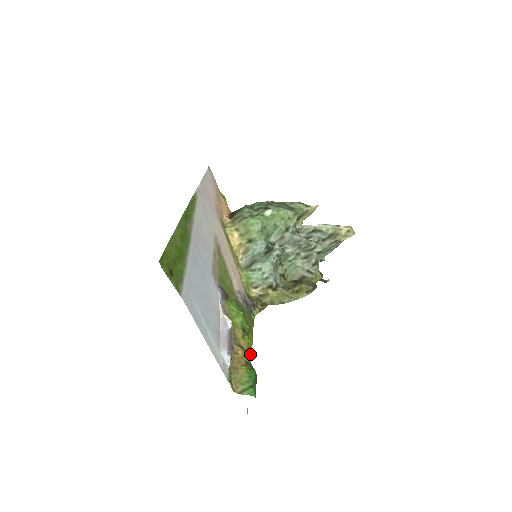
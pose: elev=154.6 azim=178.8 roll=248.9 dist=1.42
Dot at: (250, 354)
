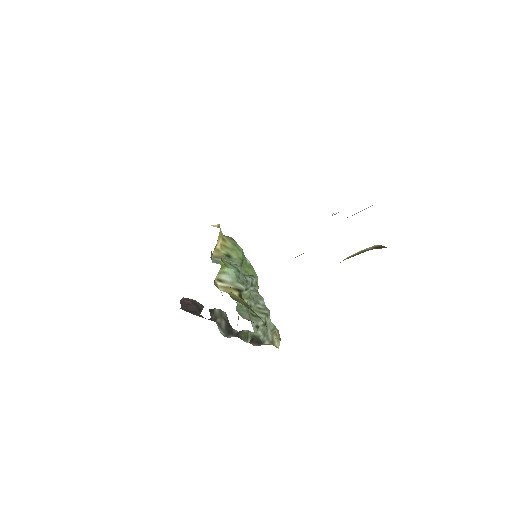
Dot at: occluded
